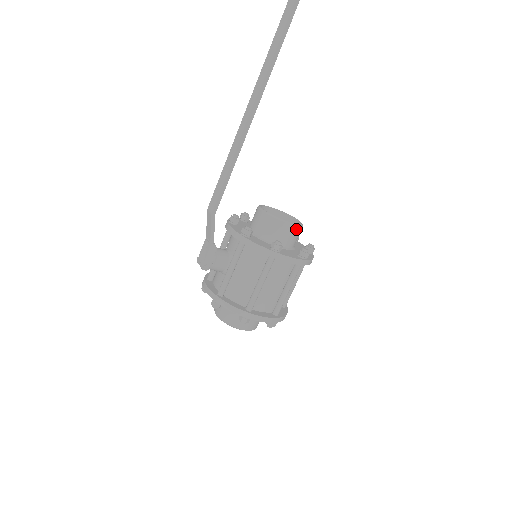
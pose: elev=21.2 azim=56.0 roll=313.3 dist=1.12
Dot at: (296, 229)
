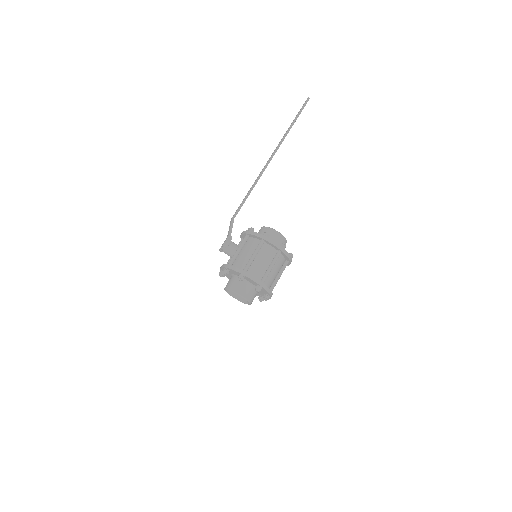
Dot at: (281, 236)
